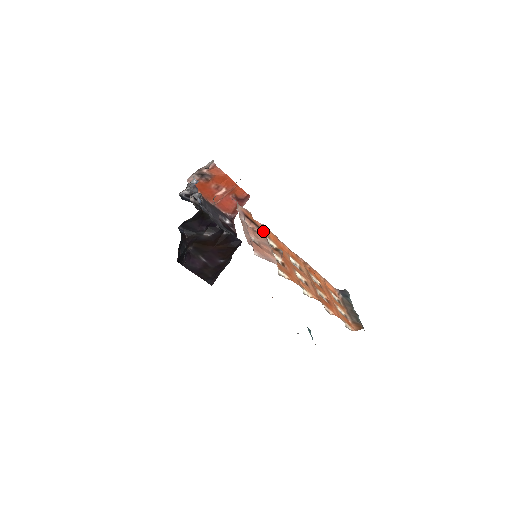
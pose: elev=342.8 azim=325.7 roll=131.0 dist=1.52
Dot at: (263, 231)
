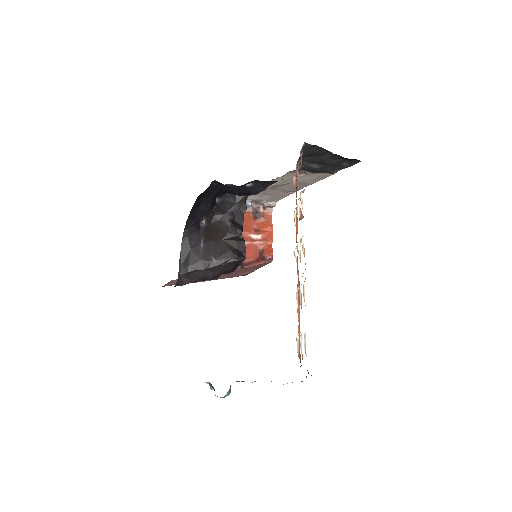
Dot at: occluded
